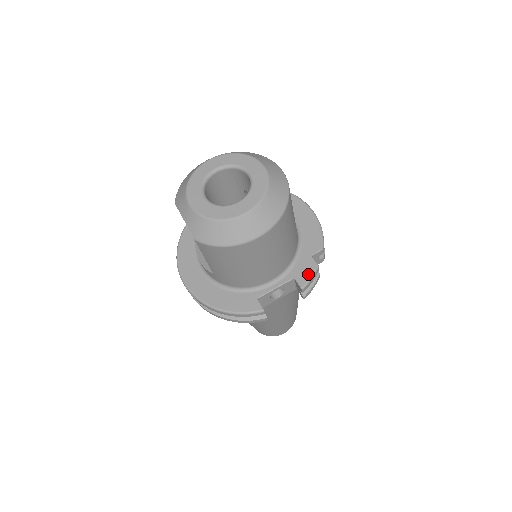
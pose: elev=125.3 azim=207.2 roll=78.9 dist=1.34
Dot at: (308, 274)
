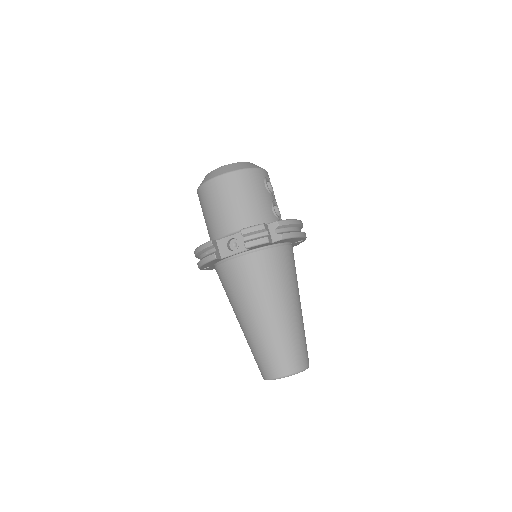
Dot at: (253, 226)
